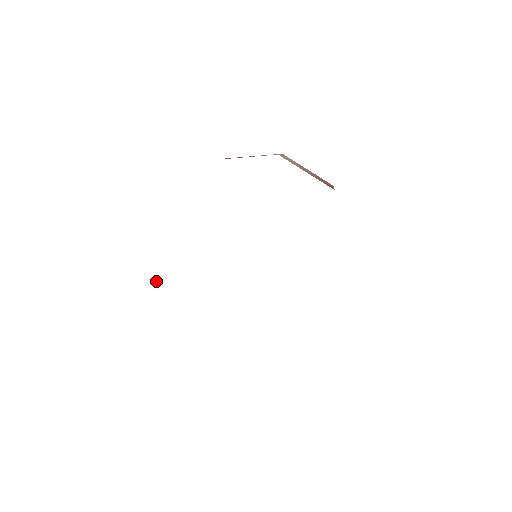
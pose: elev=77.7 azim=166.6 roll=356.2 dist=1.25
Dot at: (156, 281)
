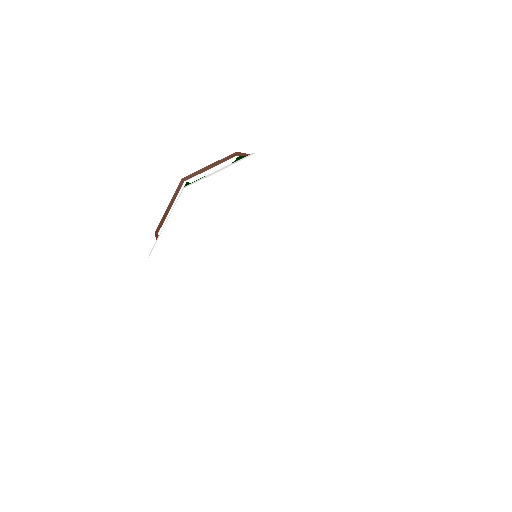
Dot at: (179, 262)
